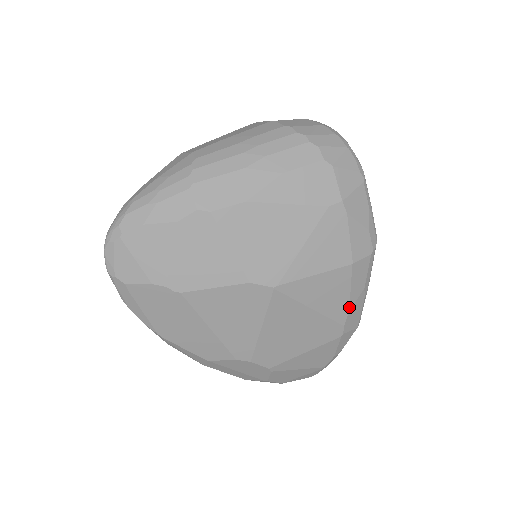
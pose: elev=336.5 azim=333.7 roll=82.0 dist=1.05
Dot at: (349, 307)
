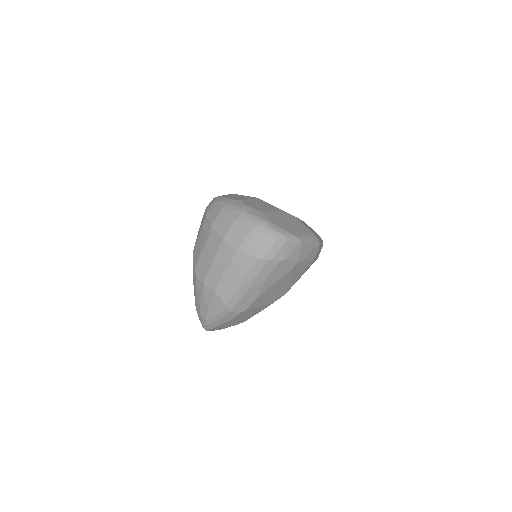
Dot at: occluded
